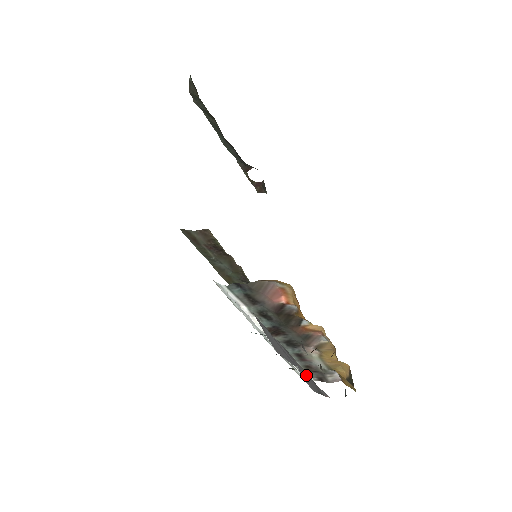
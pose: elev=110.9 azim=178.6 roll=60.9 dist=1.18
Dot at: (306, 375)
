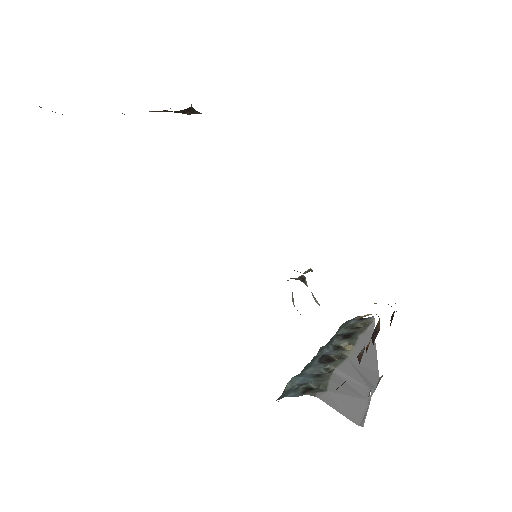
Dot at: occluded
